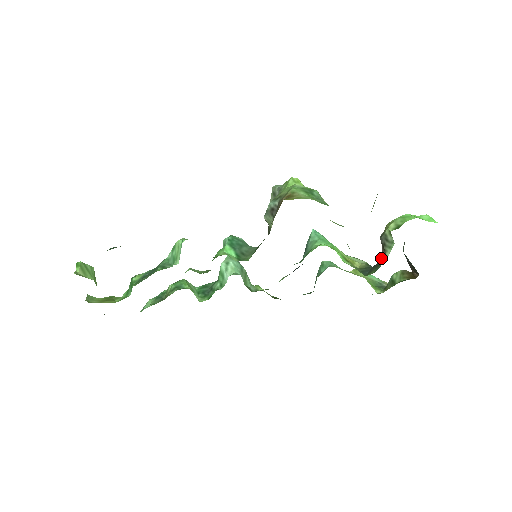
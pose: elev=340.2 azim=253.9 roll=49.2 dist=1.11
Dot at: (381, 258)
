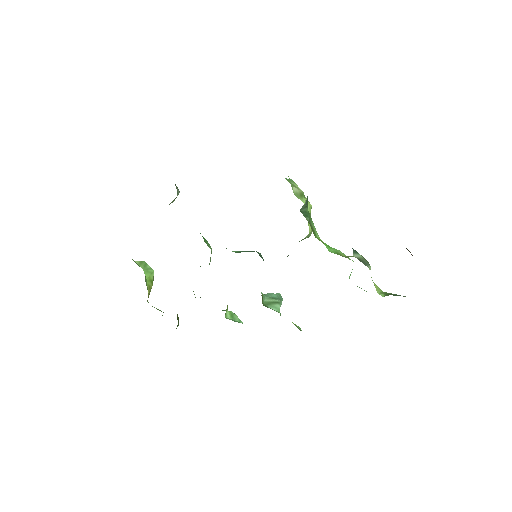
Dot at: occluded
